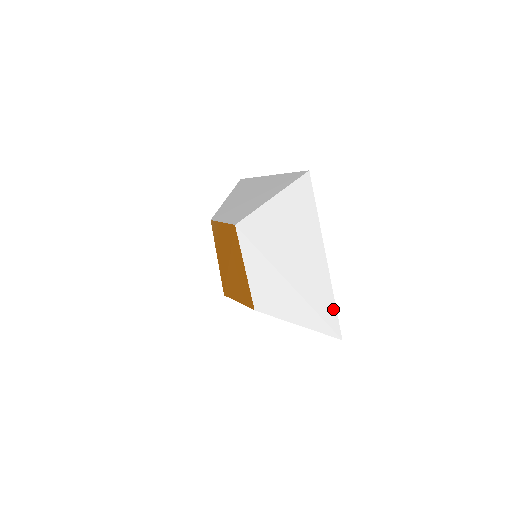
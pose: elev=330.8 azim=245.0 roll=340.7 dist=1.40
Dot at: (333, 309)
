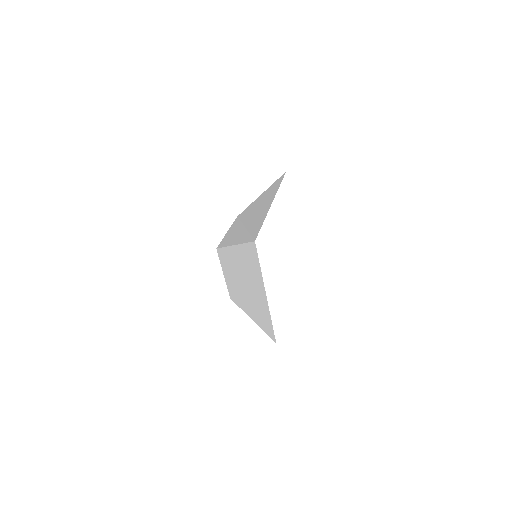
Dot at: (260, 226)
